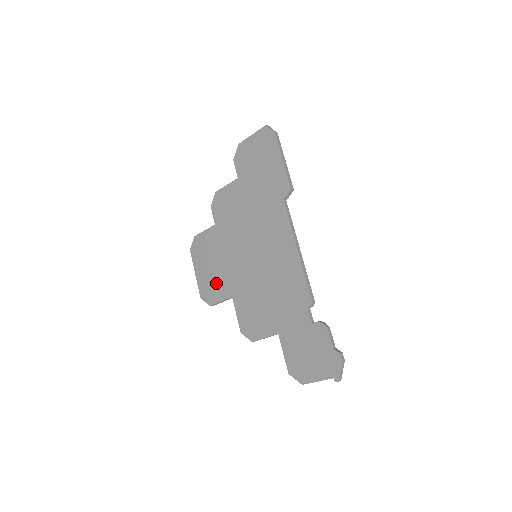
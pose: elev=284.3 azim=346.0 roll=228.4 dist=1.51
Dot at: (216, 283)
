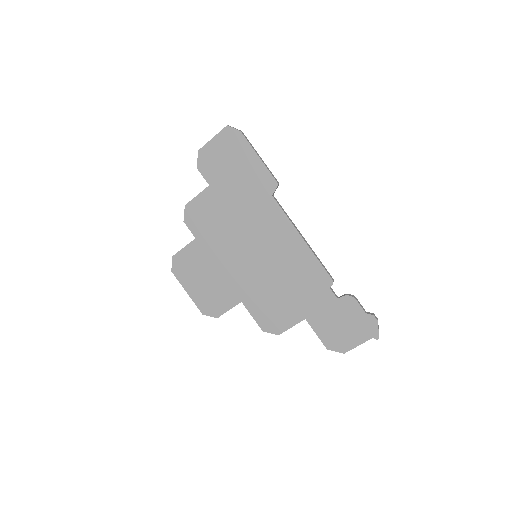
Dot at: (217, 294)
